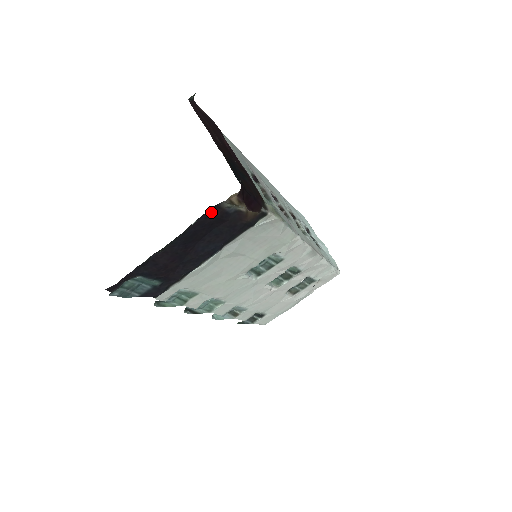
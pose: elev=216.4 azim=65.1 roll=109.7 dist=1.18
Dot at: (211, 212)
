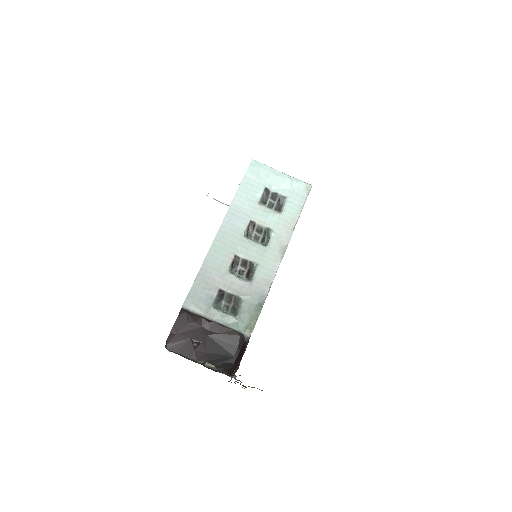
Dot at: occluded
